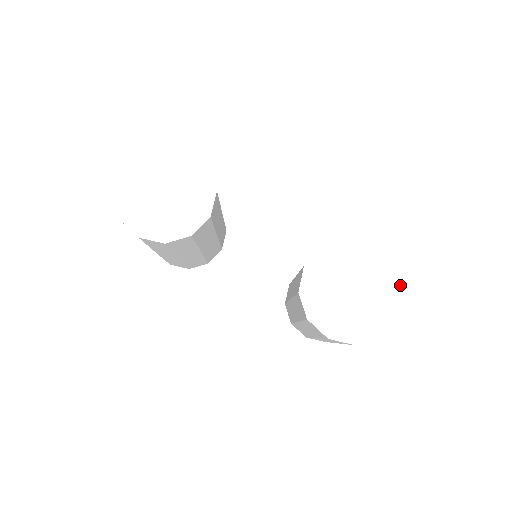
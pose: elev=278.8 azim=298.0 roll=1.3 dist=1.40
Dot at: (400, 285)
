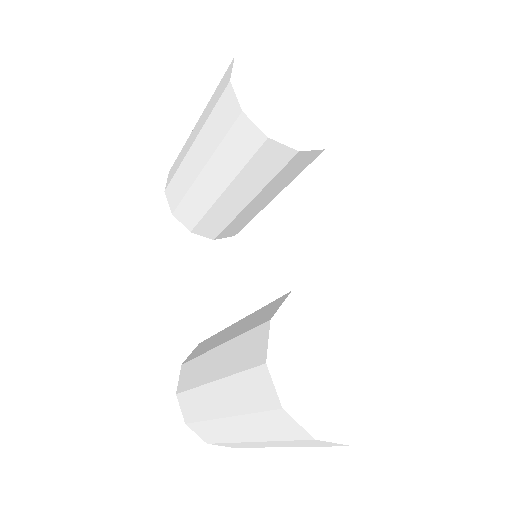
Dot at: (381, 418)
